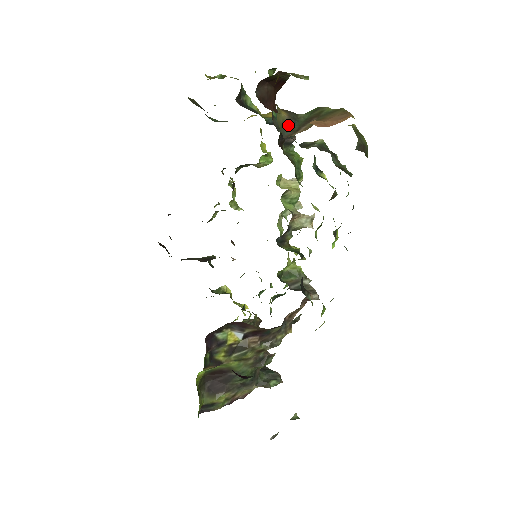
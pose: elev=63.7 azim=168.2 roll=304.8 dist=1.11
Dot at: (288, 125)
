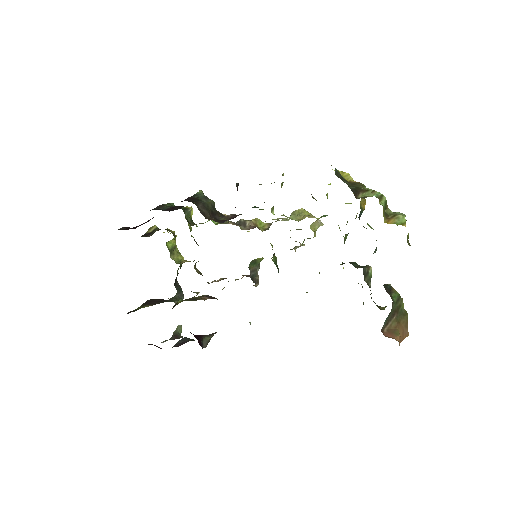
Dot at: (387, 317)
